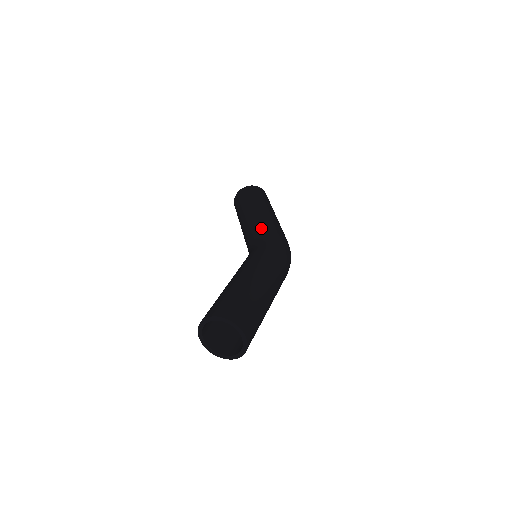
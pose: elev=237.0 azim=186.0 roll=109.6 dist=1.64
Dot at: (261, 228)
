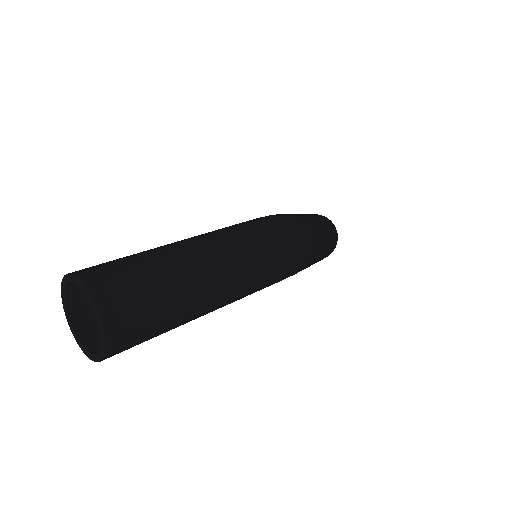
Dot at: occluded
